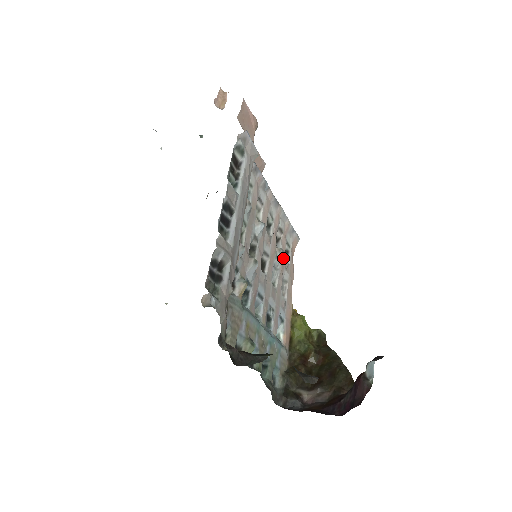
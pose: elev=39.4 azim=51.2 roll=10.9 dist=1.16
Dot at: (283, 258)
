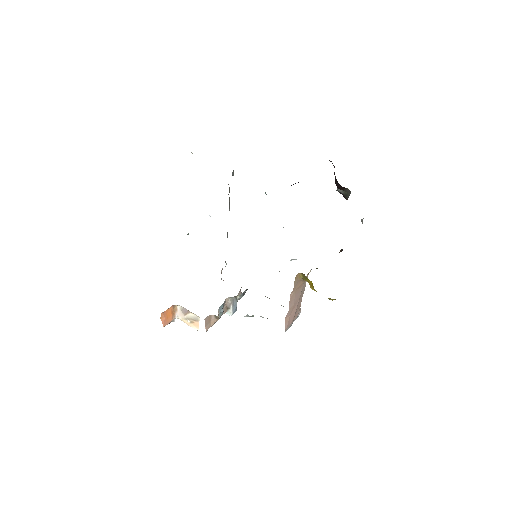
Dot at: occluded
